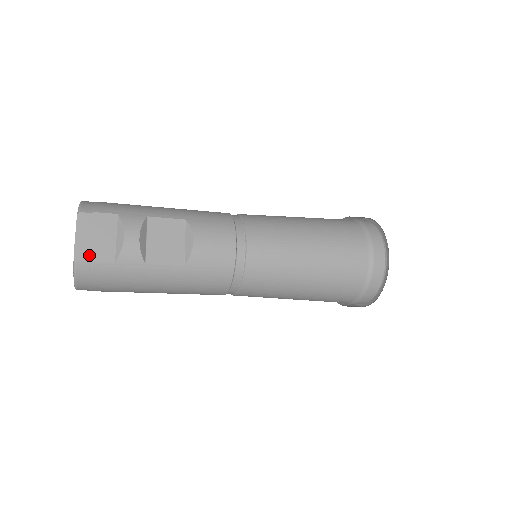
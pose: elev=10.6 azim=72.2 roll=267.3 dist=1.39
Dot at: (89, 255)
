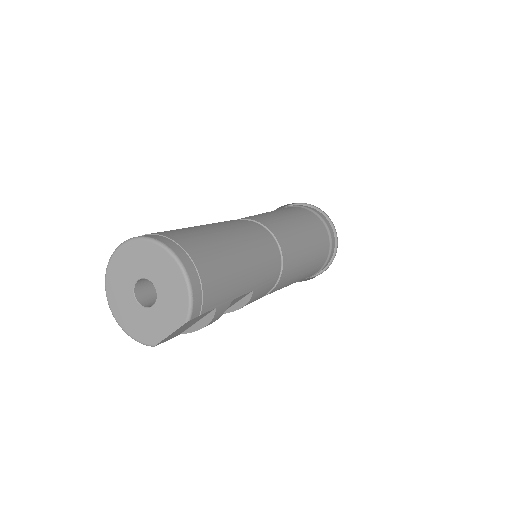
Dot at: occluded
